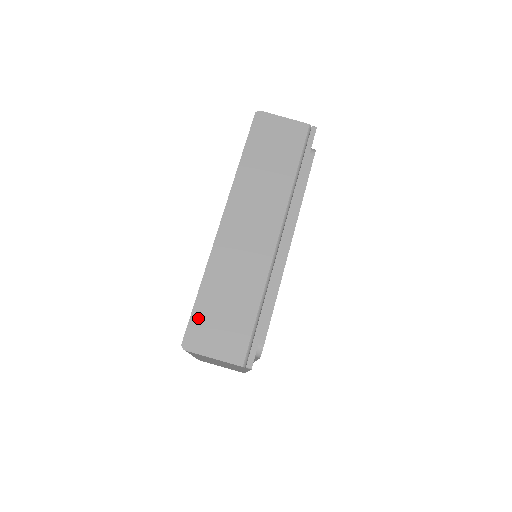
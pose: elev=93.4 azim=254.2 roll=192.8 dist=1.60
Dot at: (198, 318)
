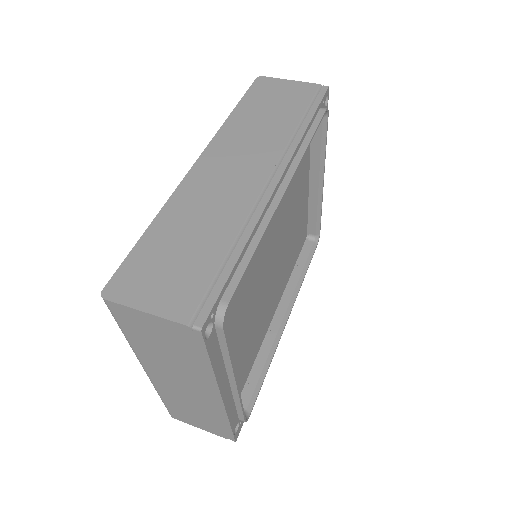
Dot at: (136, 260)
